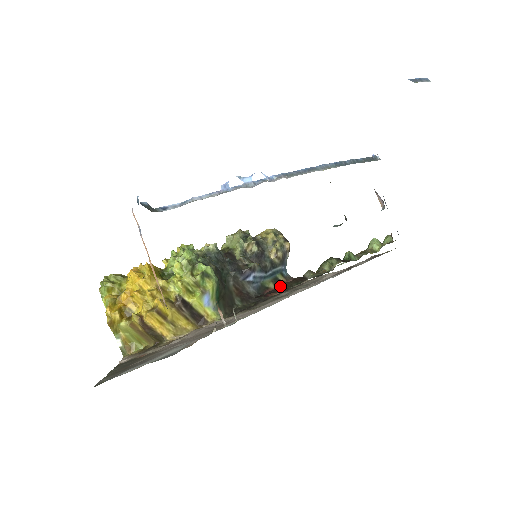
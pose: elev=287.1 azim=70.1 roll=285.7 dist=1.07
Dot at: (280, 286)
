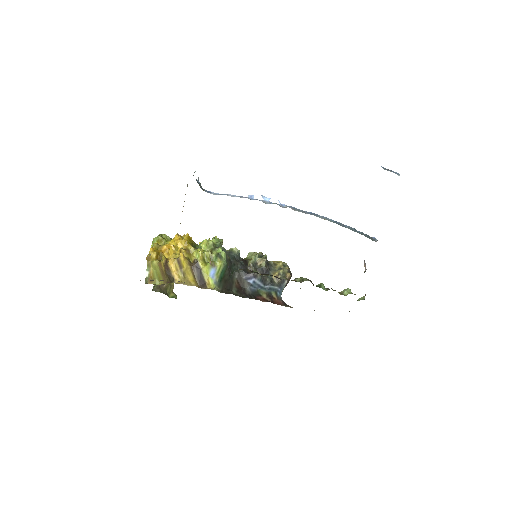
Dot at: occluded
